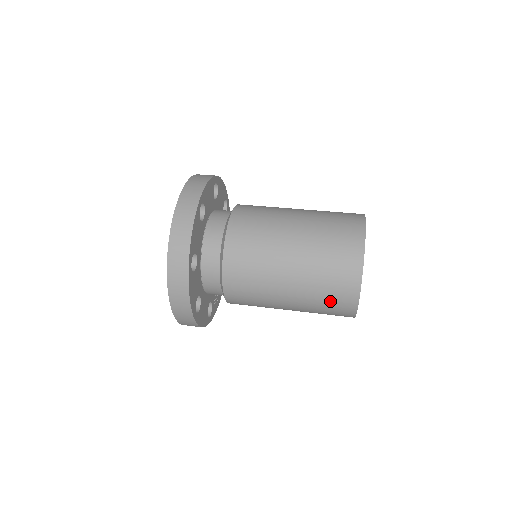
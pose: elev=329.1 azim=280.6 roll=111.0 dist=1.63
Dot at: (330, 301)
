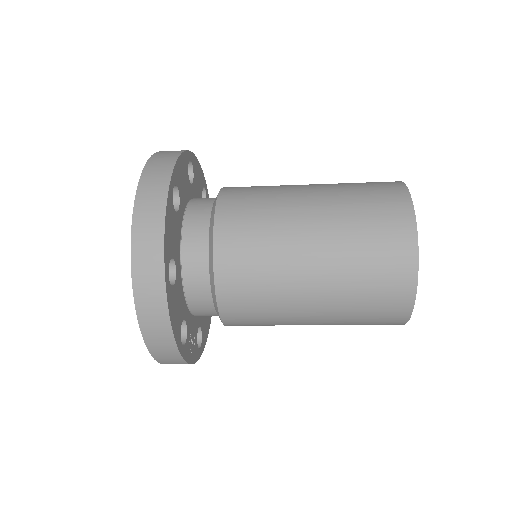
Dot at: (375, 247)
